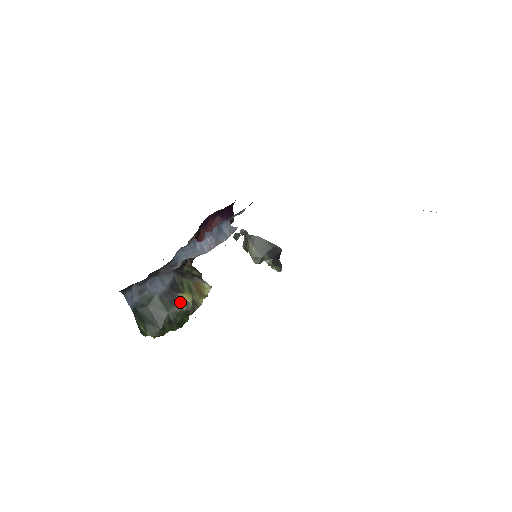
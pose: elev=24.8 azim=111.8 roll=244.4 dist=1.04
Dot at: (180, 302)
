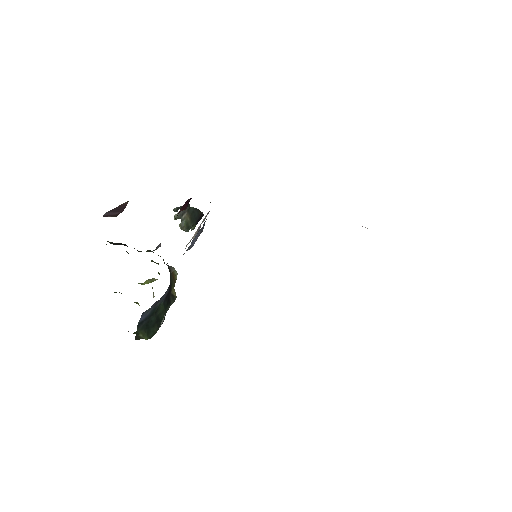
Dot at: (171, 299)
